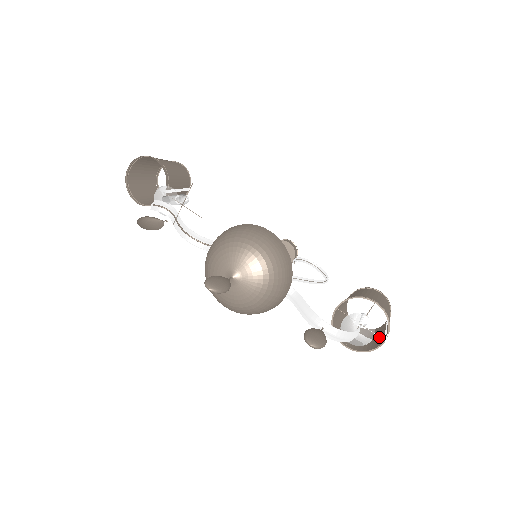
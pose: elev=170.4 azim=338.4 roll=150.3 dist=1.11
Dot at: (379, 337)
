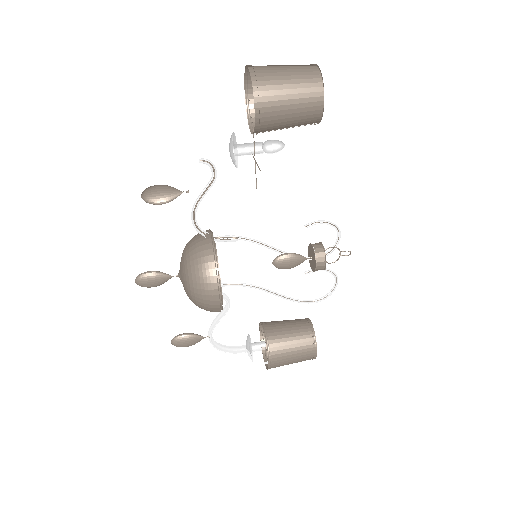
Dot at: occluded
